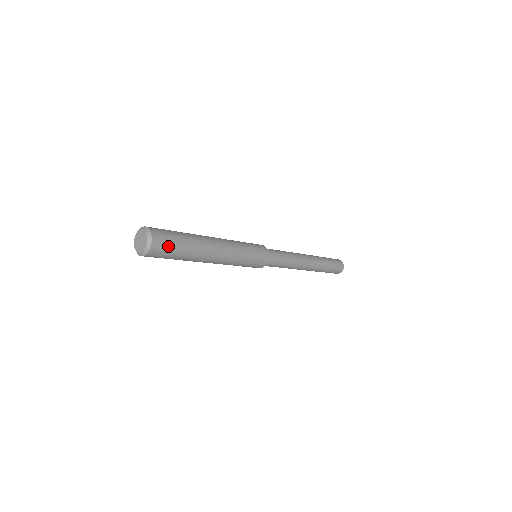
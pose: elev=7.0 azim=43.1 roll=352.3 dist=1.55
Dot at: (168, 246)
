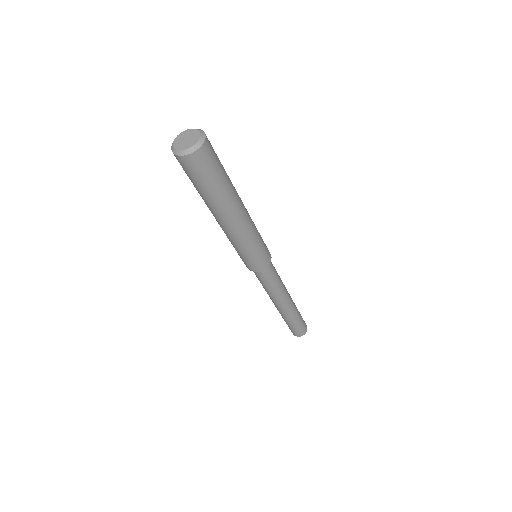
Dot at: (212, 164)
